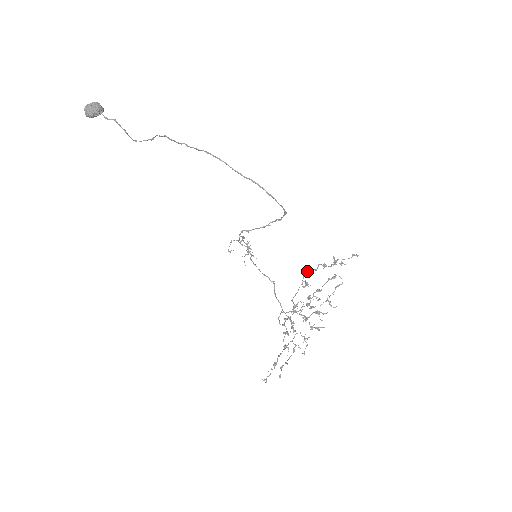
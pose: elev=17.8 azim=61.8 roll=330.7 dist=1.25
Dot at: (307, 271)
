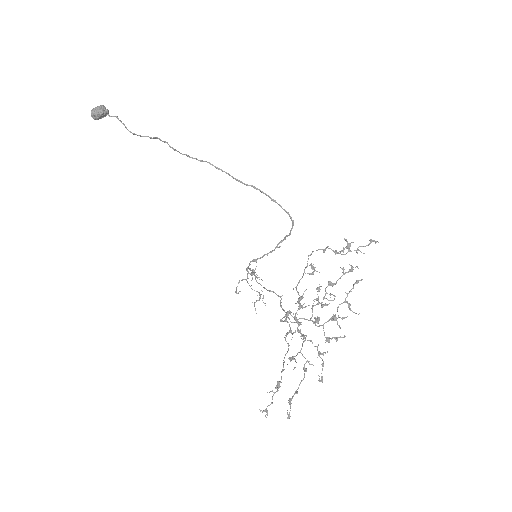
Dot at: (312, 251)
